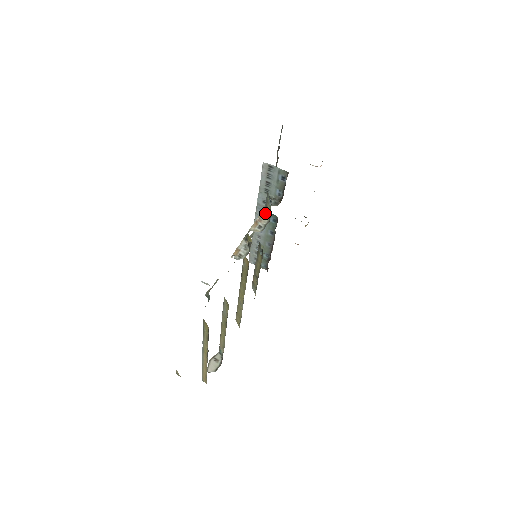
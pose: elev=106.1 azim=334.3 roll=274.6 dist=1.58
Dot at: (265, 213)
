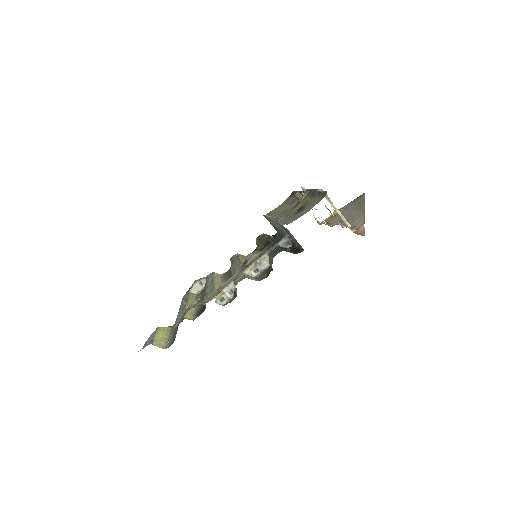
Dot at: (269, 257)
